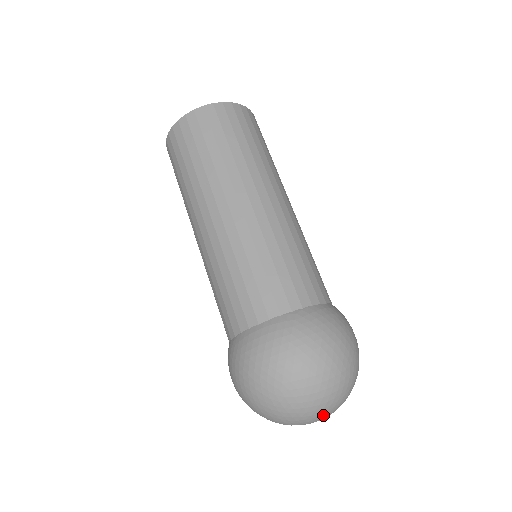
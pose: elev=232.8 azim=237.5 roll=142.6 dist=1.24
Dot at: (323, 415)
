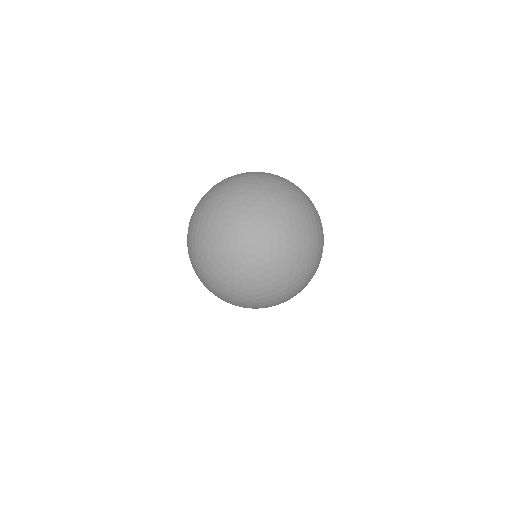
Dot at: (259, 202)
